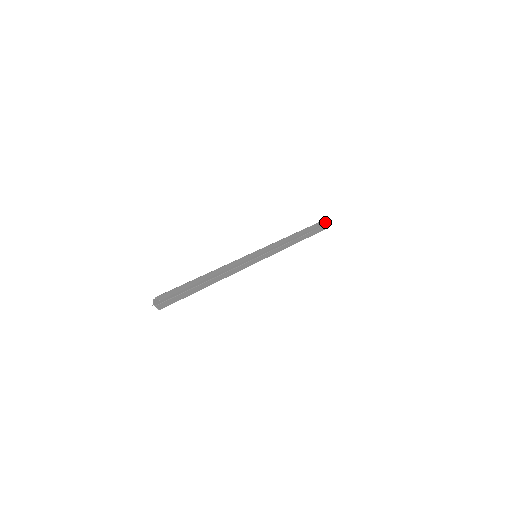
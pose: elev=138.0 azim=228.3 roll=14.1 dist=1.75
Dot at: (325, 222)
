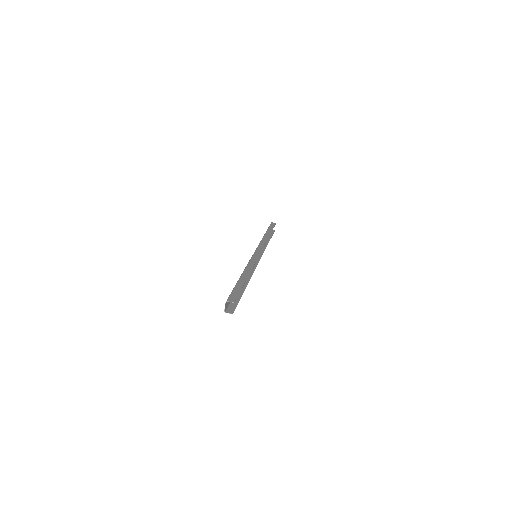
Dot at: (275, 223)
